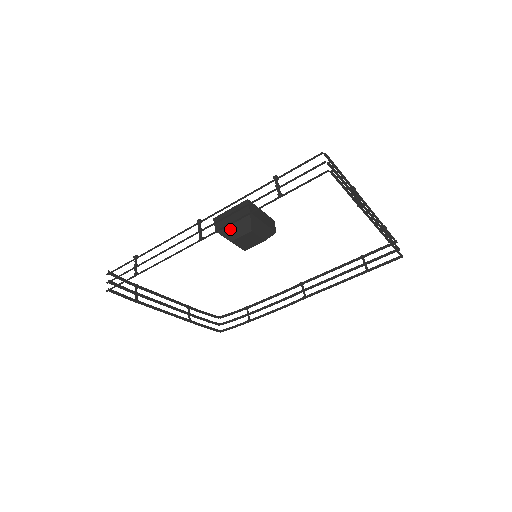
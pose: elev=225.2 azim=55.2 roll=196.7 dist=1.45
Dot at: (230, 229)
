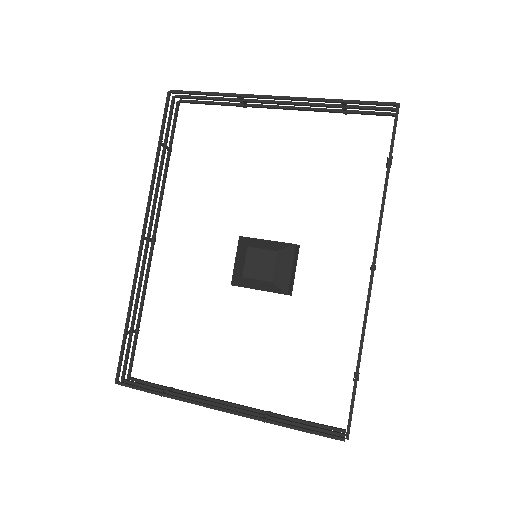
Dot at: (237, 268)
